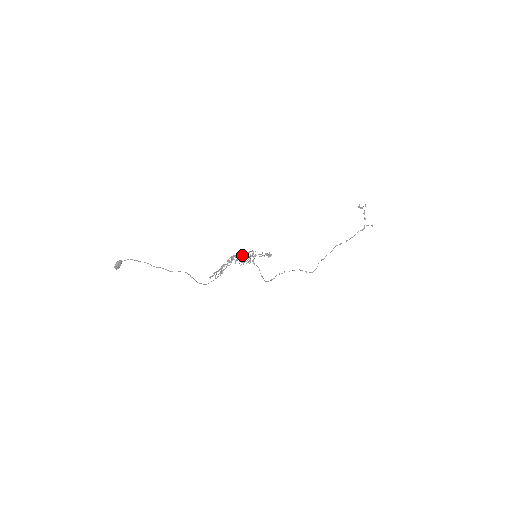
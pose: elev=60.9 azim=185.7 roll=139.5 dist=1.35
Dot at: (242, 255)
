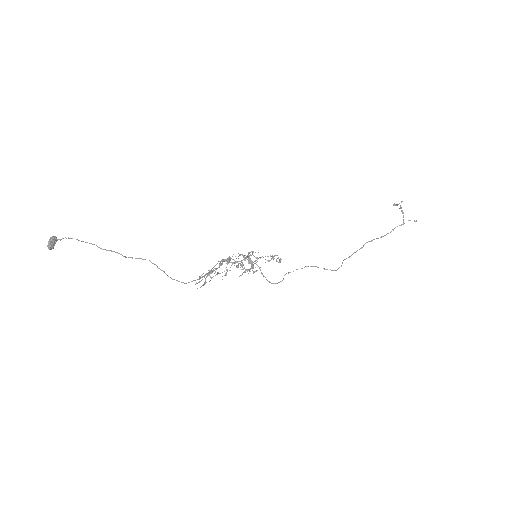
Dot at: (241, 261)
